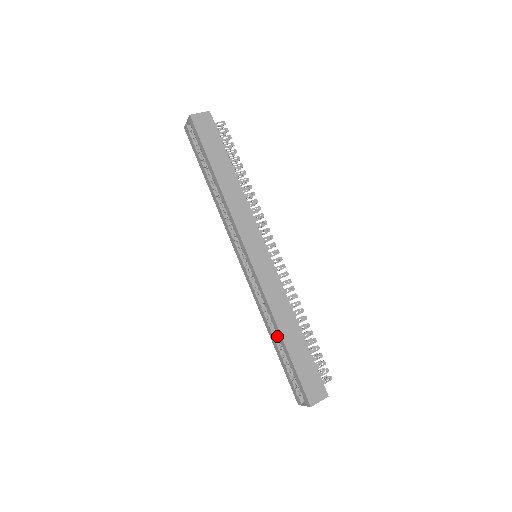
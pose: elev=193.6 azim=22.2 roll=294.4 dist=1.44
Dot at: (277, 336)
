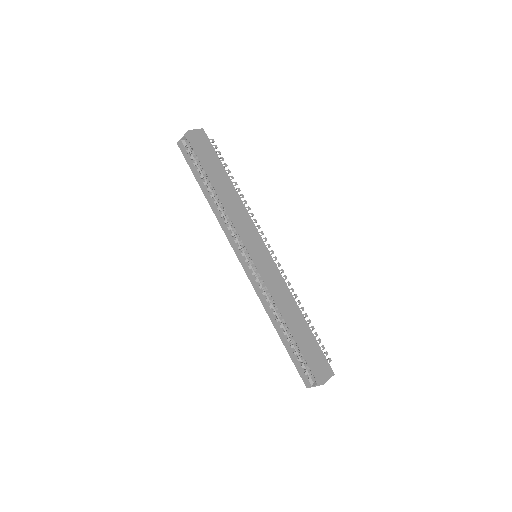
Dot at: (283, 326)
